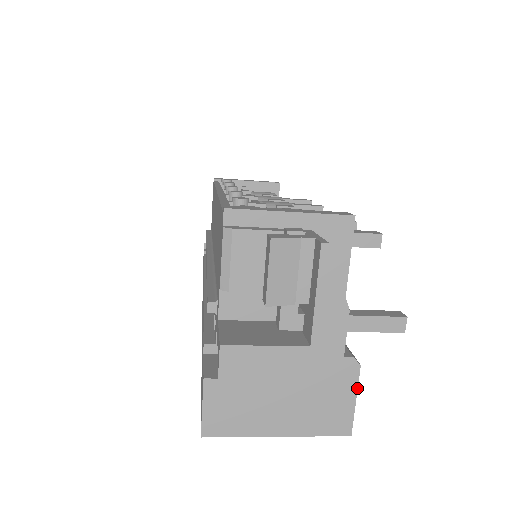
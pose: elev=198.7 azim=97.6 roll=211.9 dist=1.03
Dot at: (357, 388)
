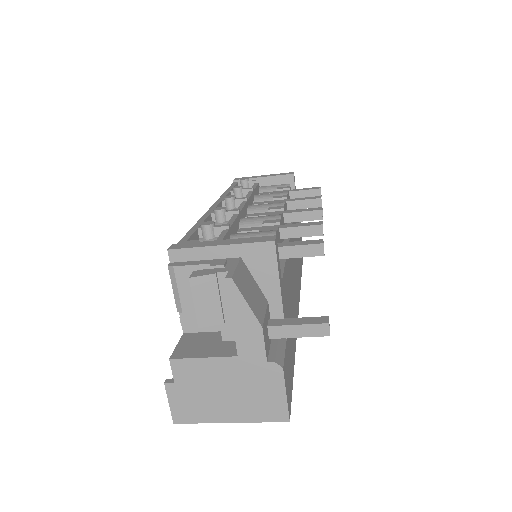
Dot at: (285, 386)
